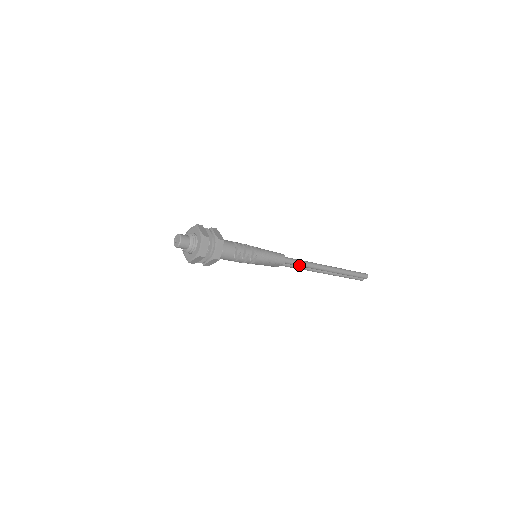
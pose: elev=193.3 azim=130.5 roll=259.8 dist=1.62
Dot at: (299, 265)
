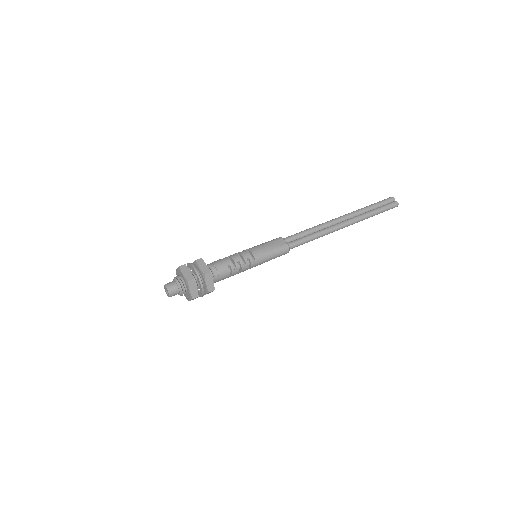
Dot at: (307, 241)
